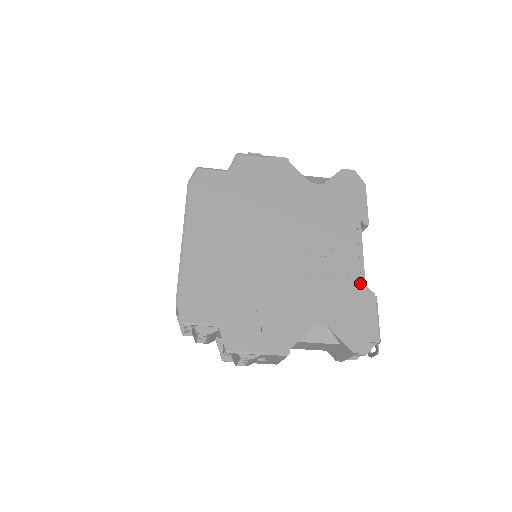
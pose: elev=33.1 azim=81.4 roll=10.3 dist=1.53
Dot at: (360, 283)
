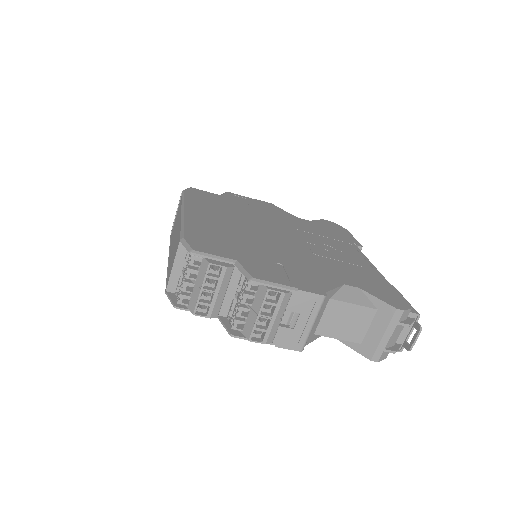
Dot at: (375, 272)
